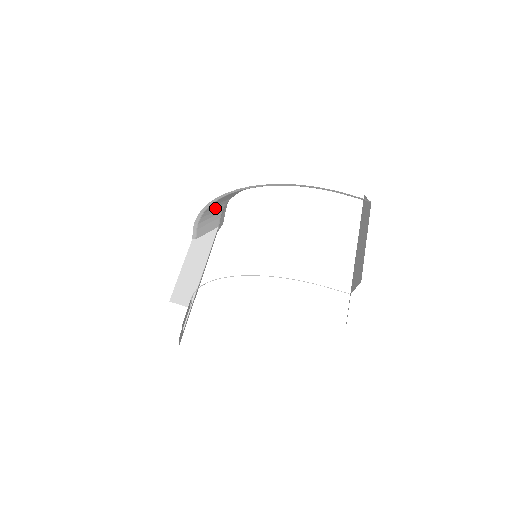
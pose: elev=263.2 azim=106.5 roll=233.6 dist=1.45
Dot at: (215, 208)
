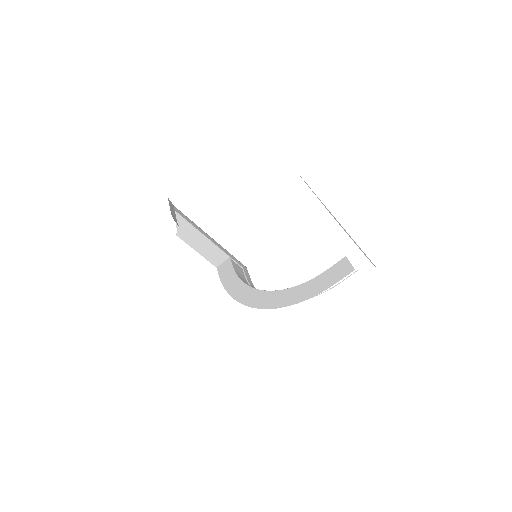
Dot at: occluded
